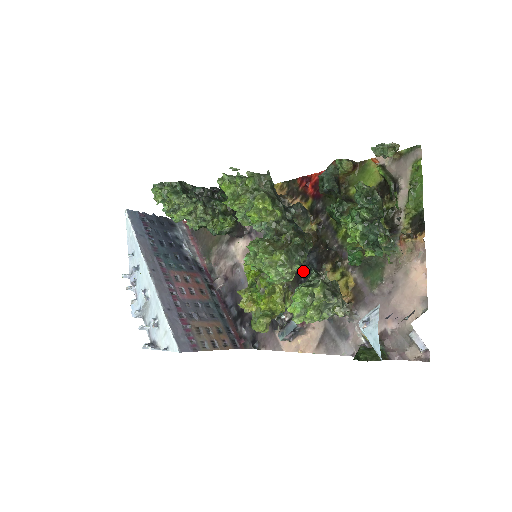
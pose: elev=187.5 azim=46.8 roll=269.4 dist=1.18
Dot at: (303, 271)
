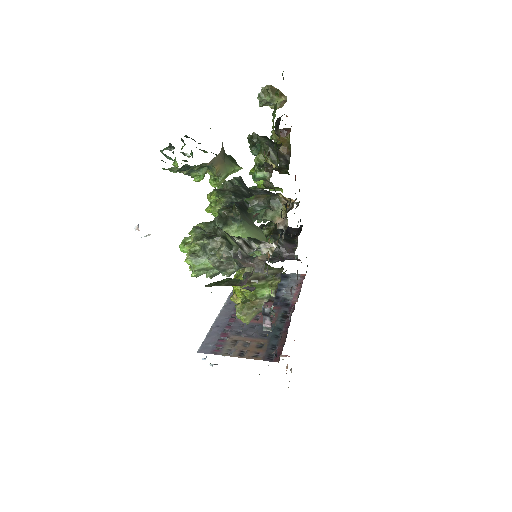
Dot at: occluded
